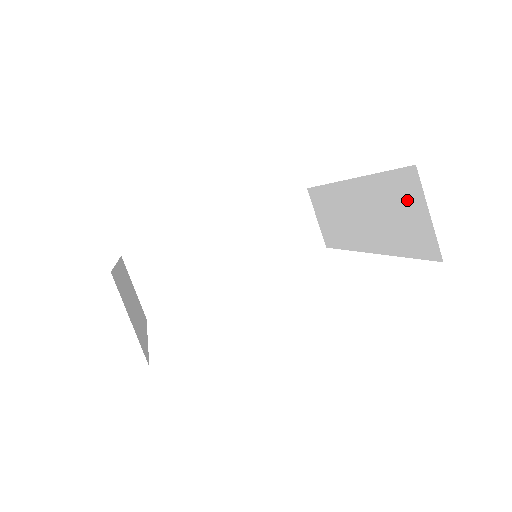
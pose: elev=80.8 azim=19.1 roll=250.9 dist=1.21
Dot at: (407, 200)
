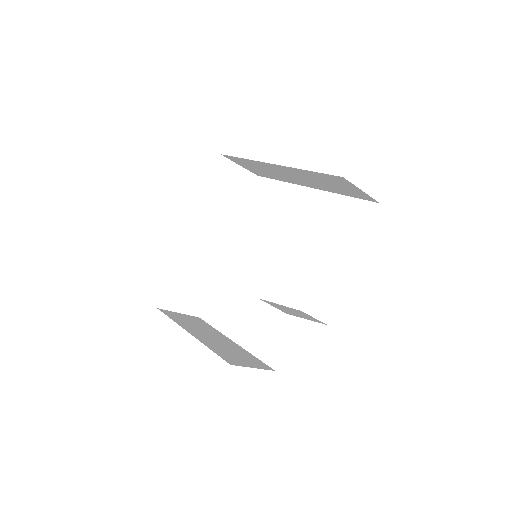
Dot at: (340, 183)
